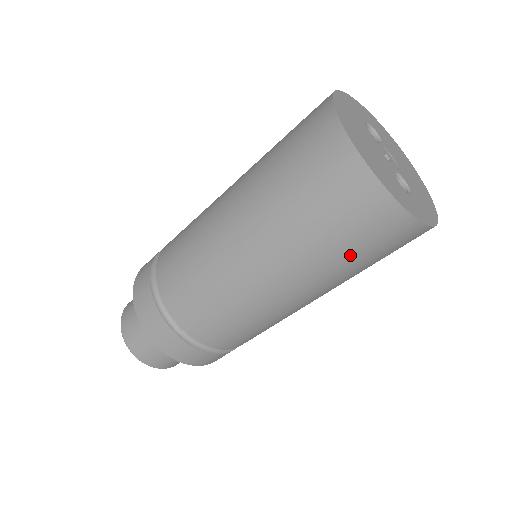
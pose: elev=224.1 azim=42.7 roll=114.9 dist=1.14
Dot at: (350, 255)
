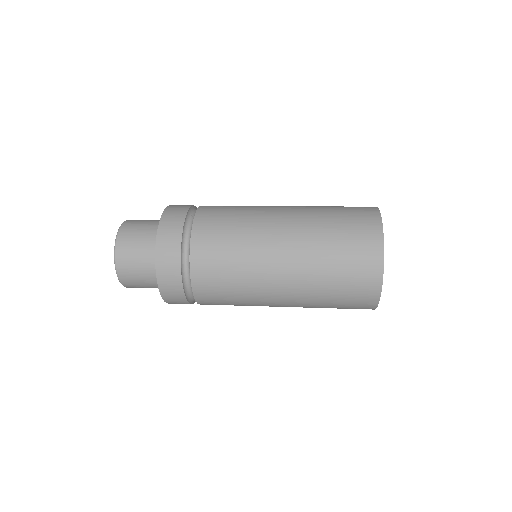
Dot at: occluded
